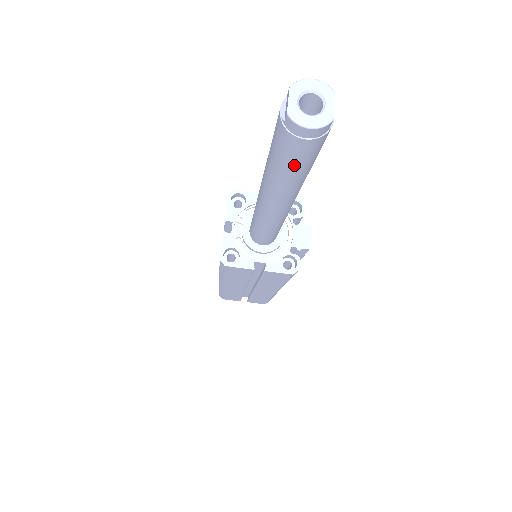
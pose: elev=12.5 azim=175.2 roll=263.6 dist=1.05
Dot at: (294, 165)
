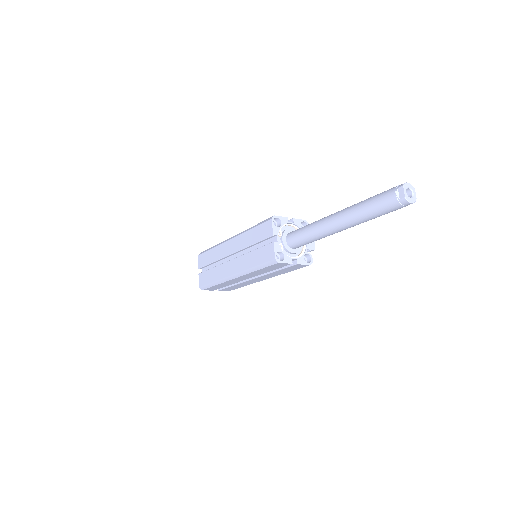
Dot at: occluded
